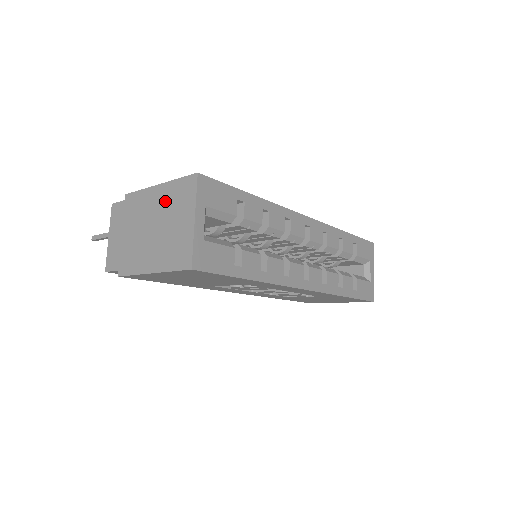
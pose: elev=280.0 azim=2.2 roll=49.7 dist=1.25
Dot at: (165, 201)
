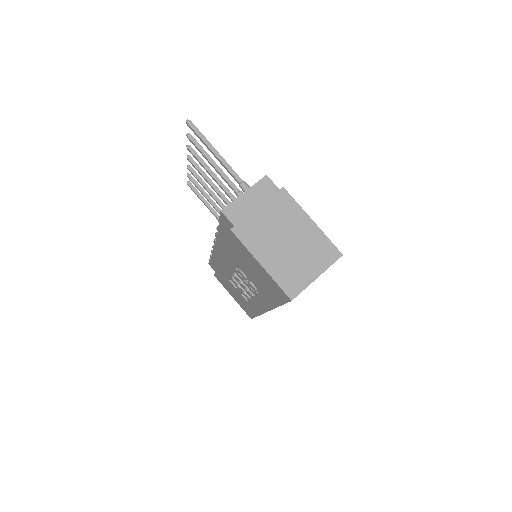
Dot at: (309, 238)
